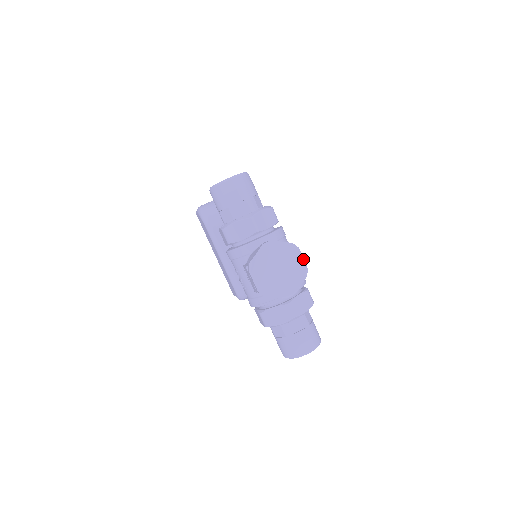
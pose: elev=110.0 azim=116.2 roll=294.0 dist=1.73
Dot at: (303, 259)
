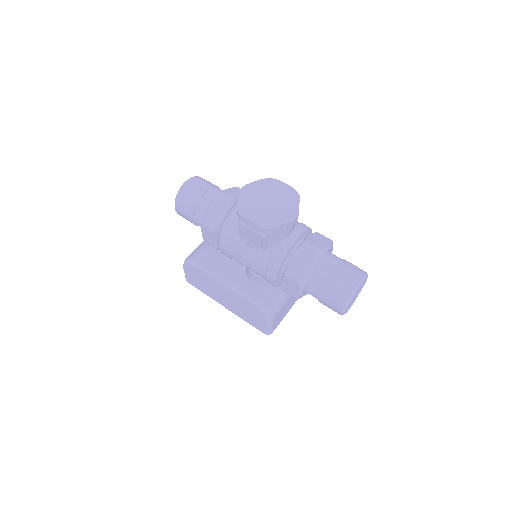
Dot at: (286, 184)
